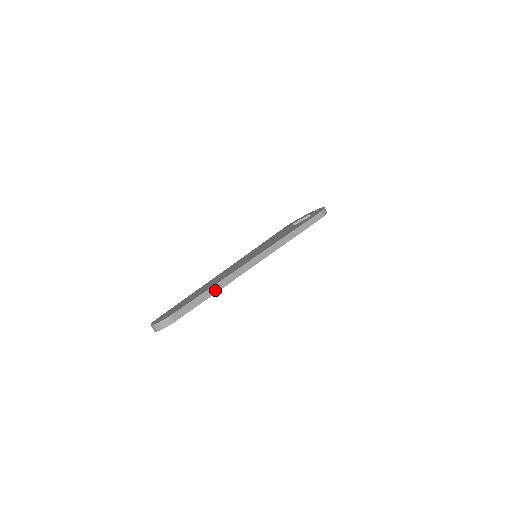
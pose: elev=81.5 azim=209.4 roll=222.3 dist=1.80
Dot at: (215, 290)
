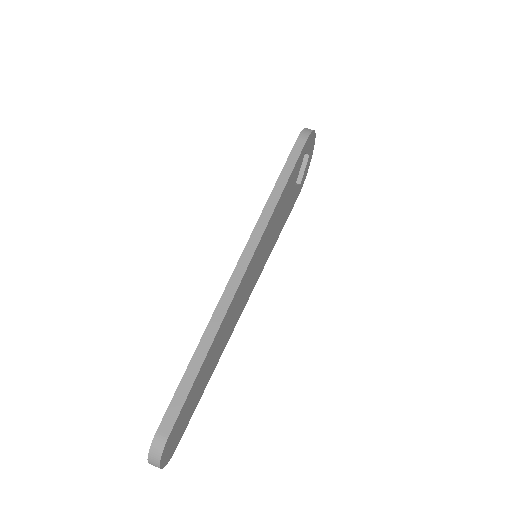
Dot at: (205, 346)
